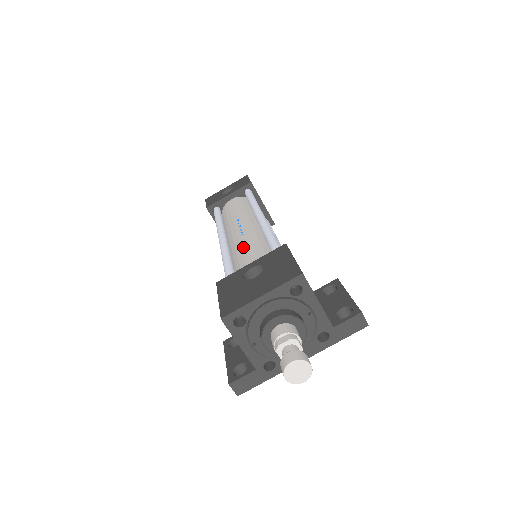
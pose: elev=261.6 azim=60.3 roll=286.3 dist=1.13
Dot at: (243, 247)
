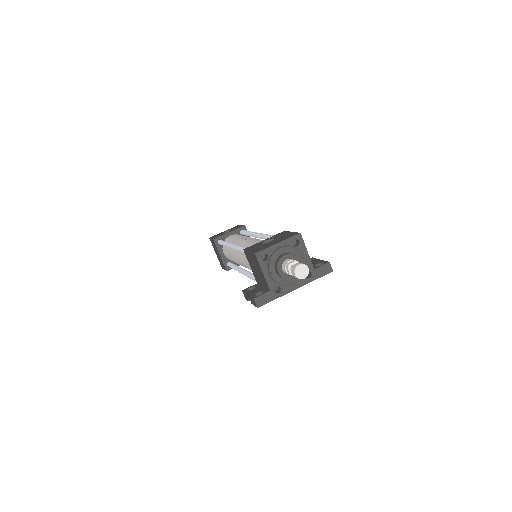
Dot at: (253, 242)
